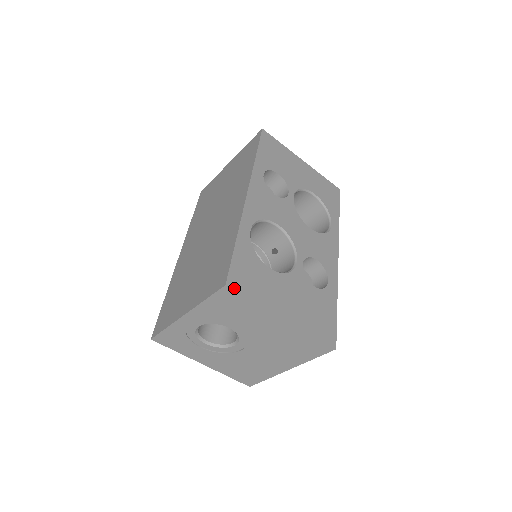
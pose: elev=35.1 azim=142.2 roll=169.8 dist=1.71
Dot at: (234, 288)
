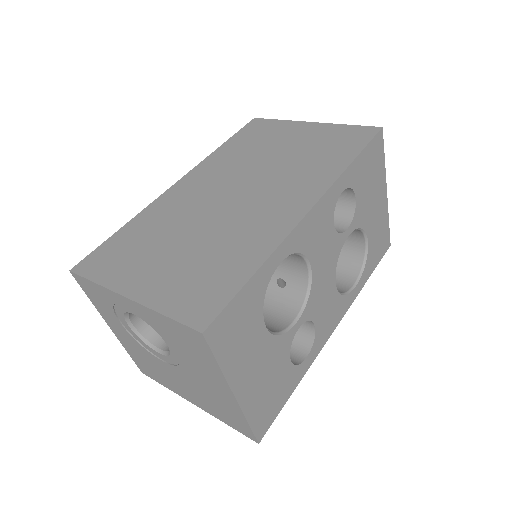
Dot at: (209, 340)
